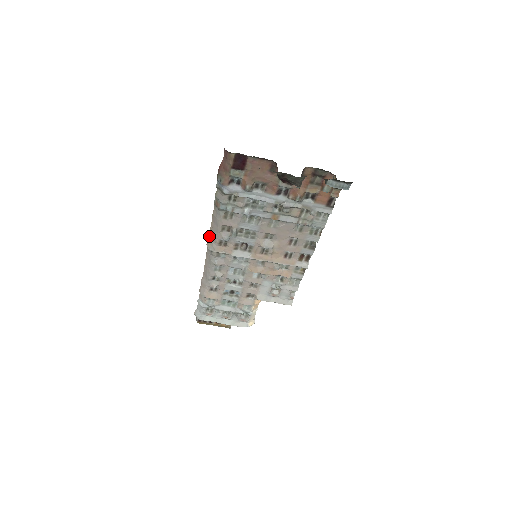
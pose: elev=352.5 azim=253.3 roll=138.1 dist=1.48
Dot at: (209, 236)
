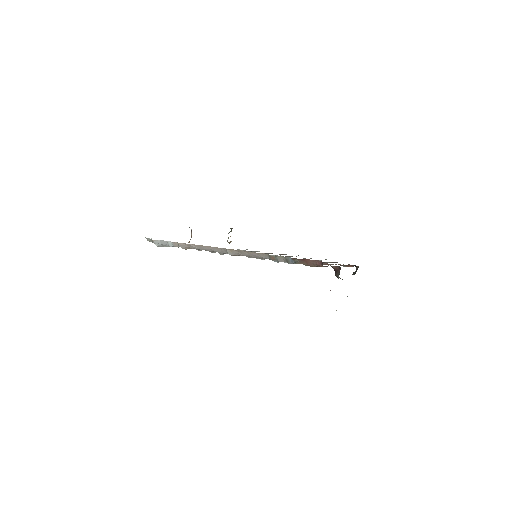
Dot at: (237, 250)
